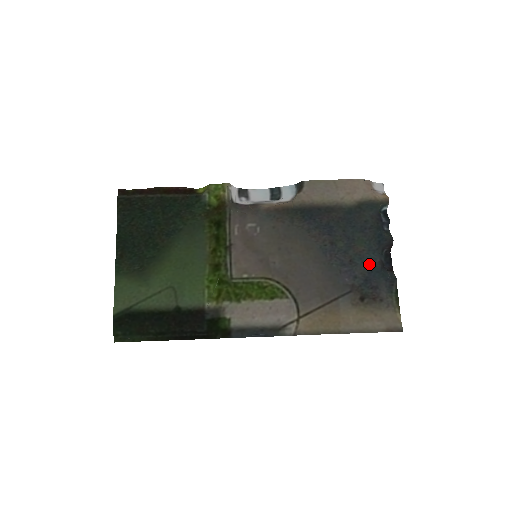
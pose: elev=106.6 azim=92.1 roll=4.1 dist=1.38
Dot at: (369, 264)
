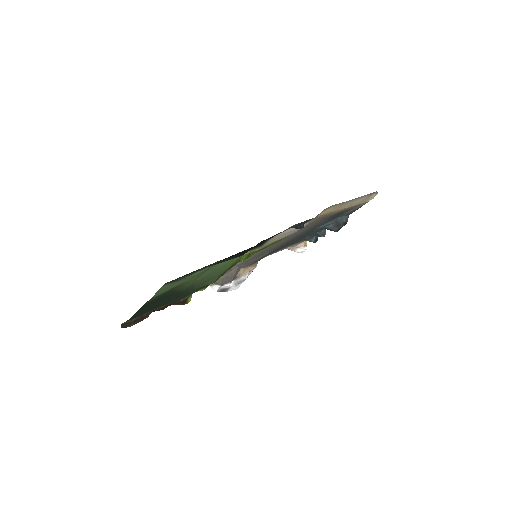
Dot at: (326, 223)
